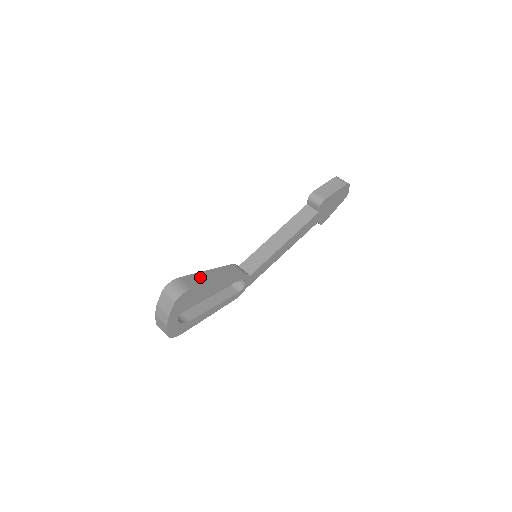
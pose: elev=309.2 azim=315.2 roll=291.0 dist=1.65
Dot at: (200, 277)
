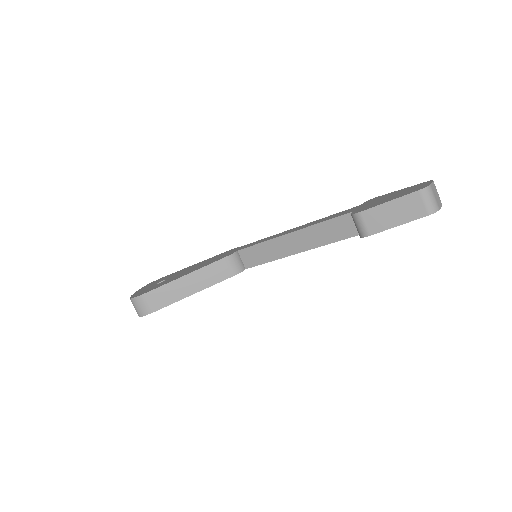
Dot at: (171, 290)
